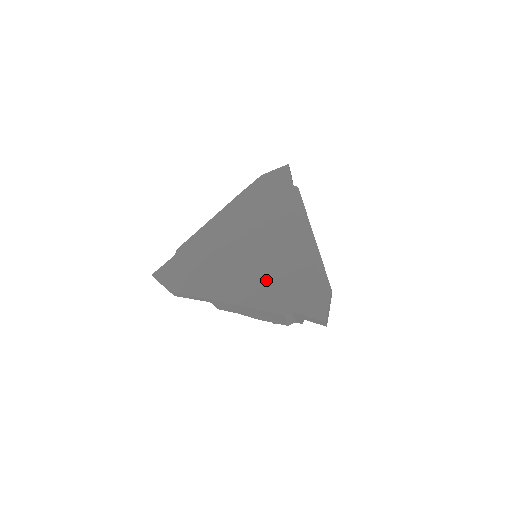
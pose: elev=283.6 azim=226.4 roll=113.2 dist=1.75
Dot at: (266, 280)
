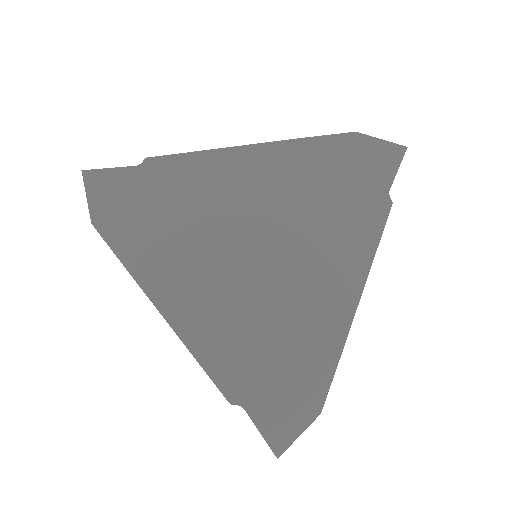
Dot at: (242, 325)
